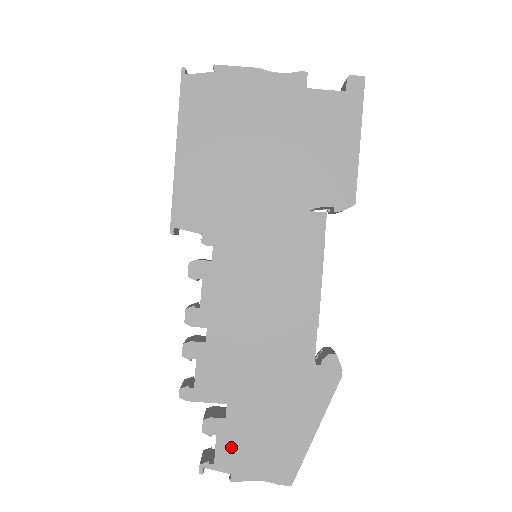
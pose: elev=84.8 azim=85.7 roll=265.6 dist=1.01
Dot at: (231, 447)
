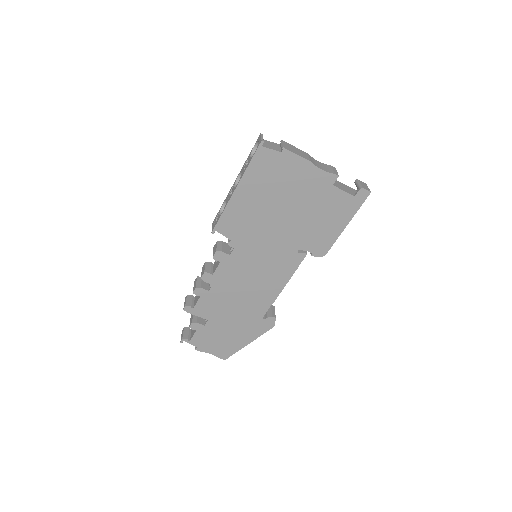
Dot at: (202, 337)
